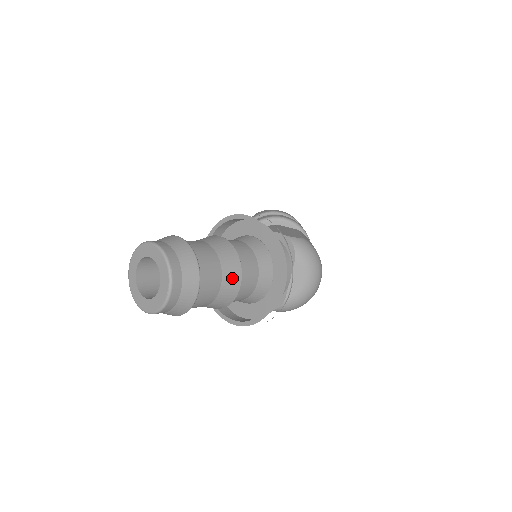
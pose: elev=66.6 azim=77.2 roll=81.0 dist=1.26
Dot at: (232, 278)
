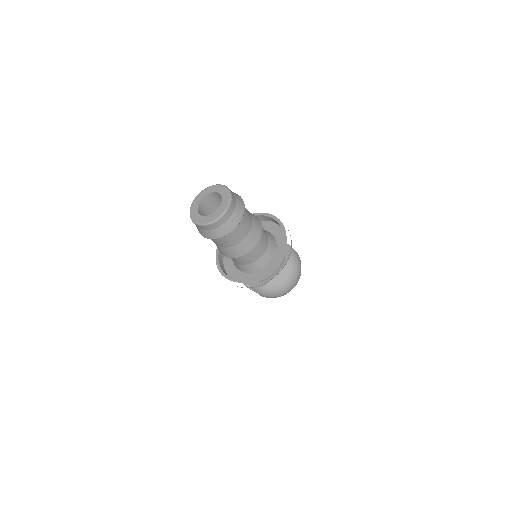
Dot at: (253, 239)
